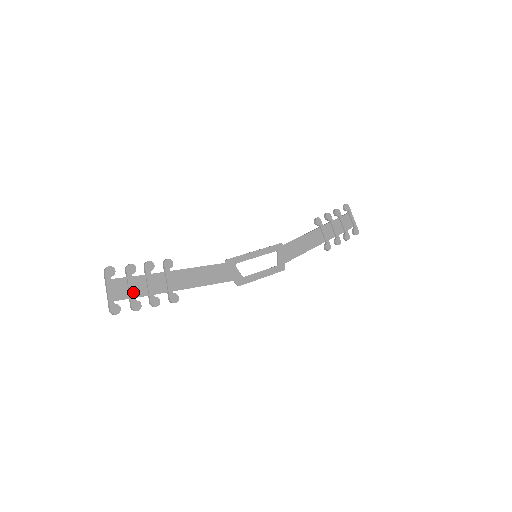
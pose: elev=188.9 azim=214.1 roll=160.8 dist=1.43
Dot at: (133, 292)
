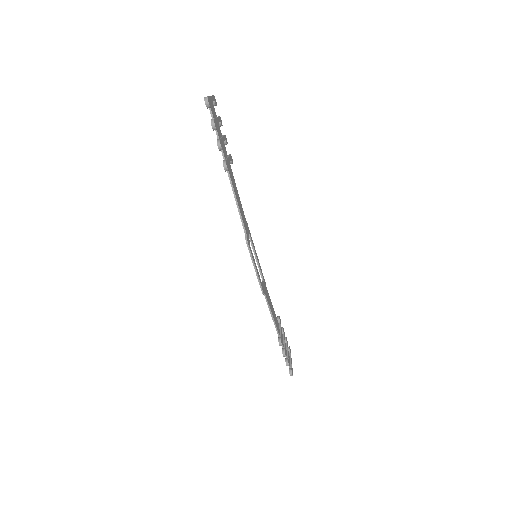
Dot at: (217, 122)
